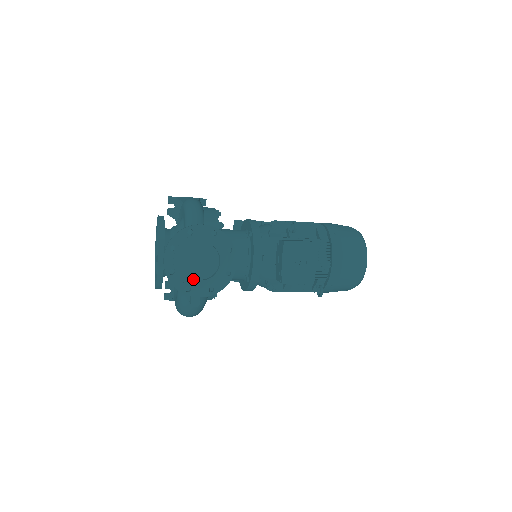
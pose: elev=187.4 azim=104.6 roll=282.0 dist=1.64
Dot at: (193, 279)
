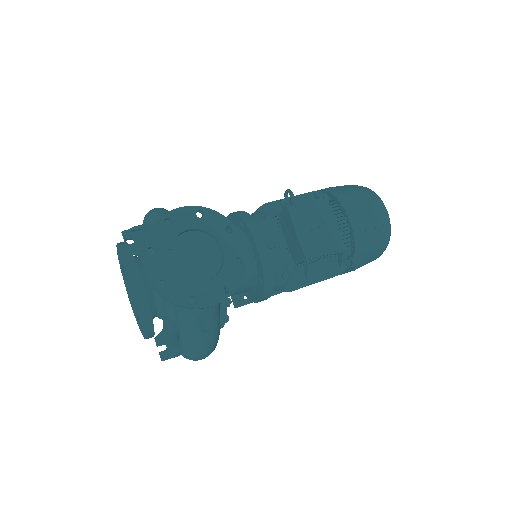
Dot at: (195, 283)
